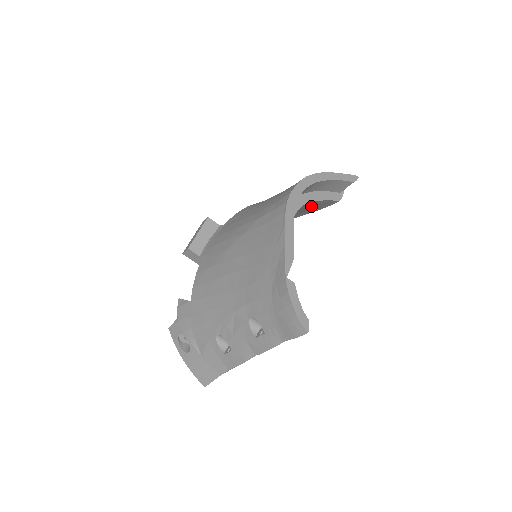
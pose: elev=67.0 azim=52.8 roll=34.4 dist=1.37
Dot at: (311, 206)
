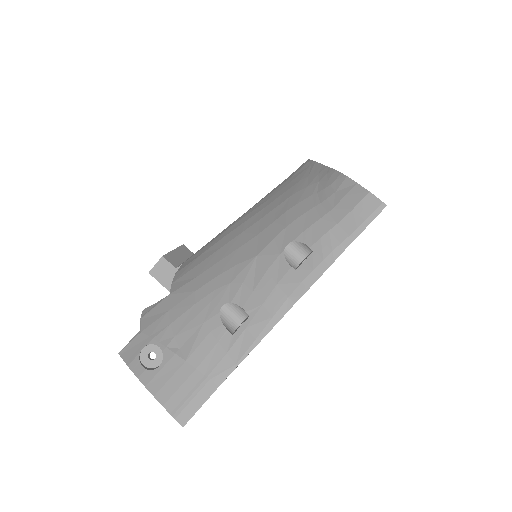
Dot at: occluded
